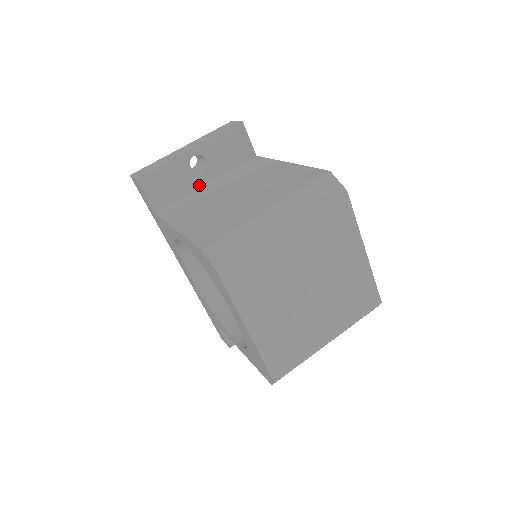
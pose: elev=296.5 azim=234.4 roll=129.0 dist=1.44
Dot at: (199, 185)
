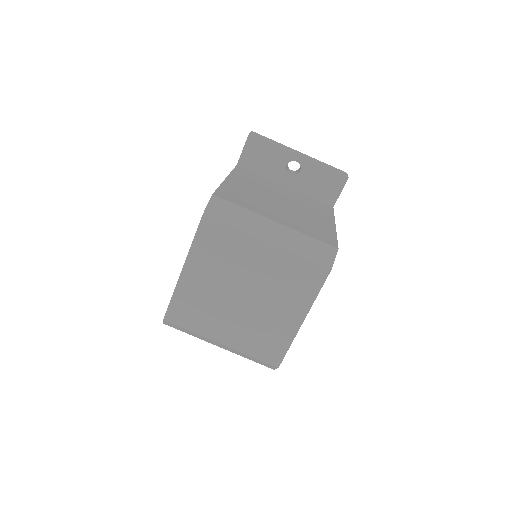
Dot at: (280, 181)
